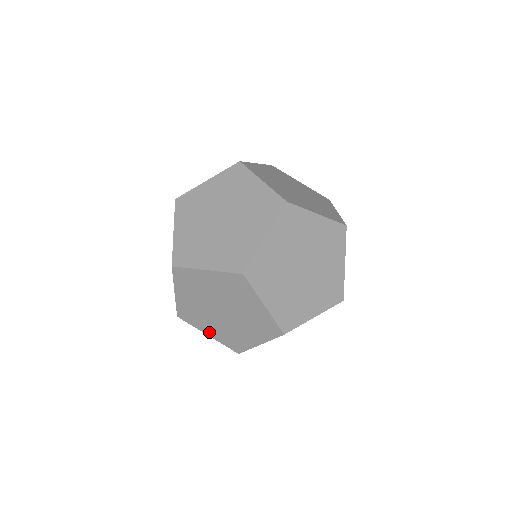
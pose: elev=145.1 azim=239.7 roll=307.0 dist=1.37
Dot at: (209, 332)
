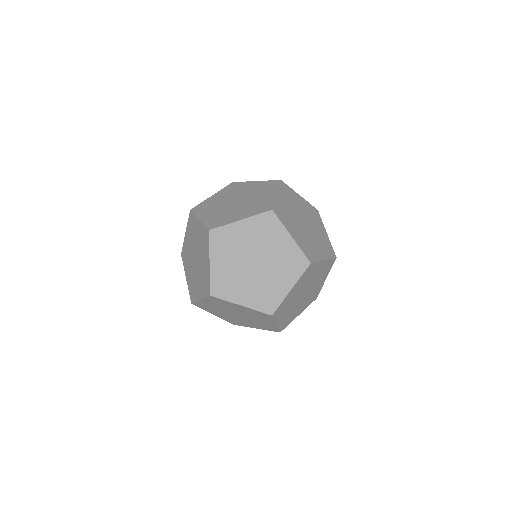
Dot at: (187, 276)
